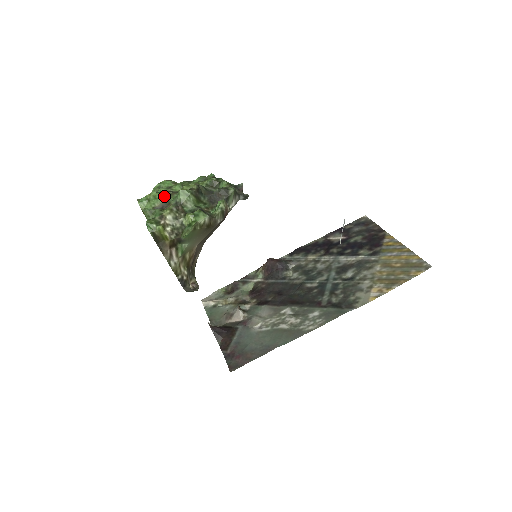
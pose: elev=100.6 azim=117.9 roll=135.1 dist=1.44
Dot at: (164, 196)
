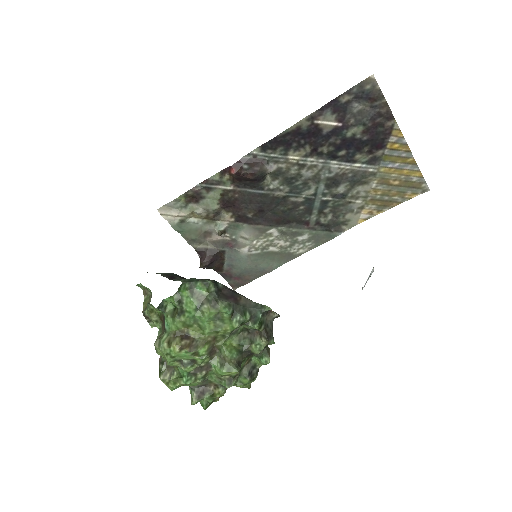
Dot at: (201, 382)
